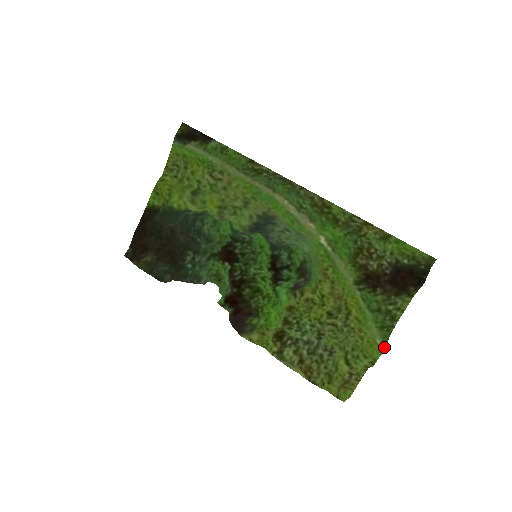
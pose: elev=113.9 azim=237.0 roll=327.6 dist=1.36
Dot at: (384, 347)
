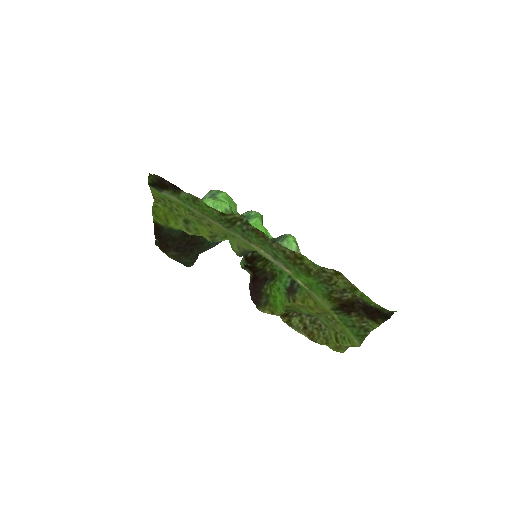
Dot at: (360, 345)
